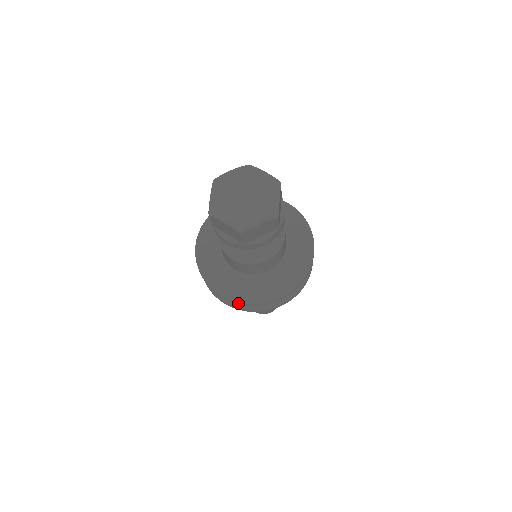
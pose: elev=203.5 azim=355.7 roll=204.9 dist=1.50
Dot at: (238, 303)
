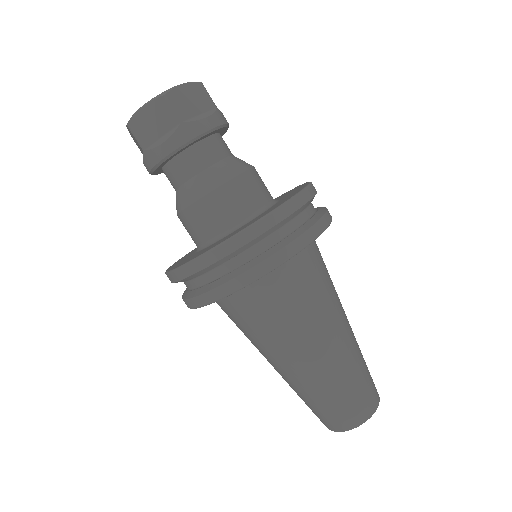
Dot at: (242, 241)
